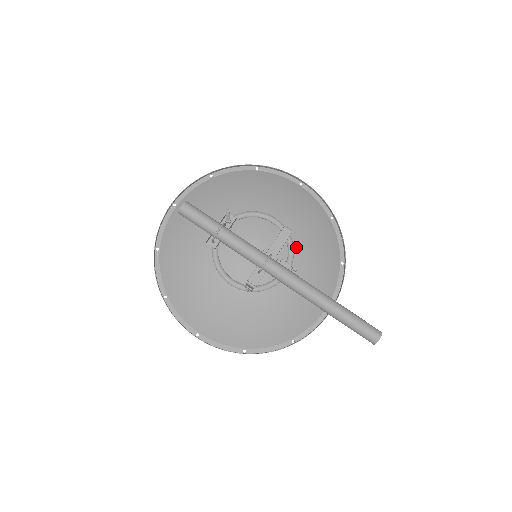
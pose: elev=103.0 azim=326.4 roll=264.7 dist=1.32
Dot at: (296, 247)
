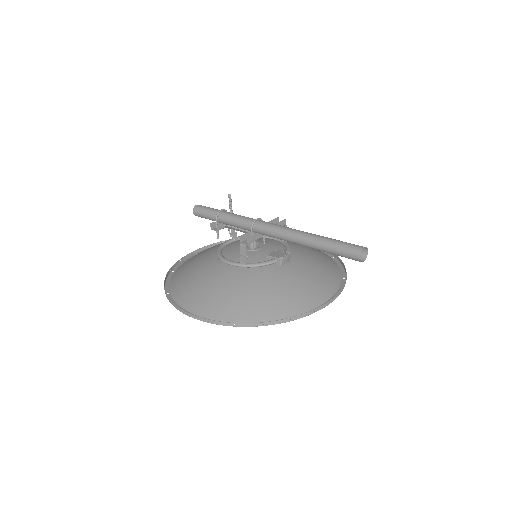
Dot at: (293, 251)
